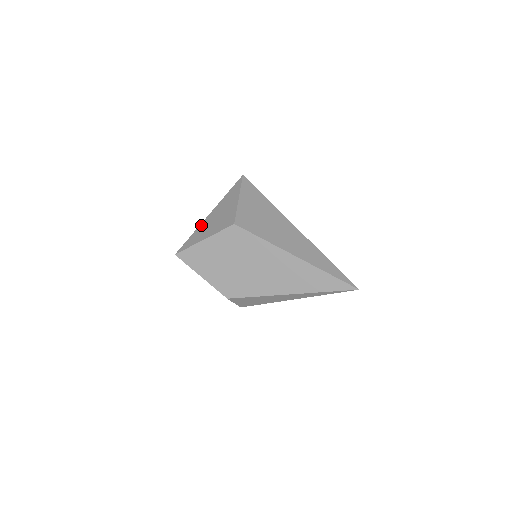
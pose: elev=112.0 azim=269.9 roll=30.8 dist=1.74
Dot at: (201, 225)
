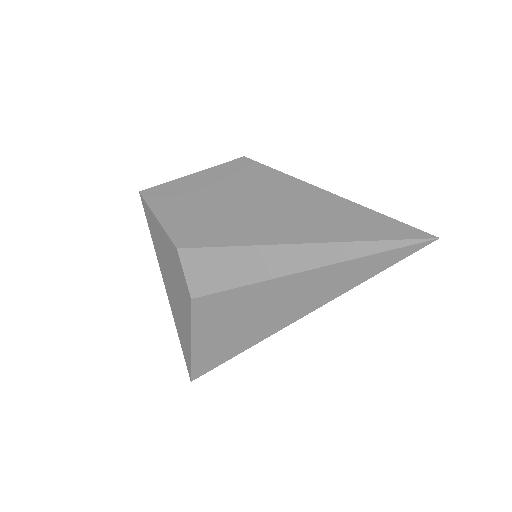
Dot at: occluded
